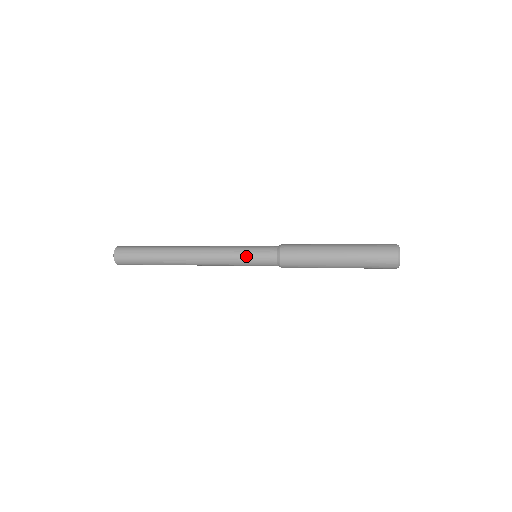
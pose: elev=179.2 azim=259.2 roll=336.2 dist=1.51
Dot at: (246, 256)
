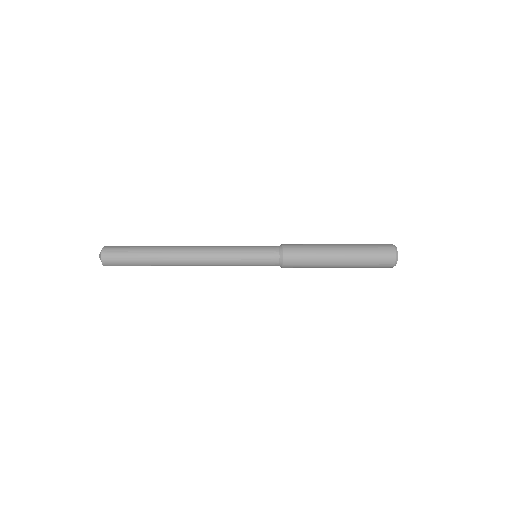
Dot at: (248, 265)
